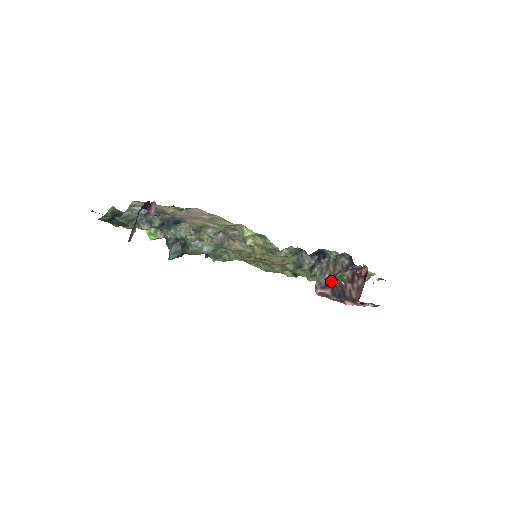
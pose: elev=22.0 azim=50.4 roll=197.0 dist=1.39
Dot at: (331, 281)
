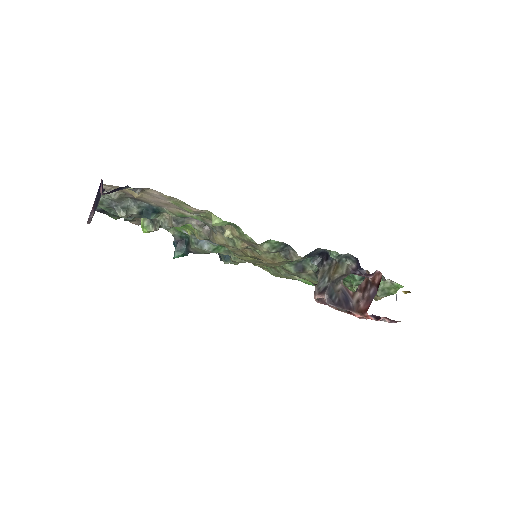
Dot at: (330, 285)
